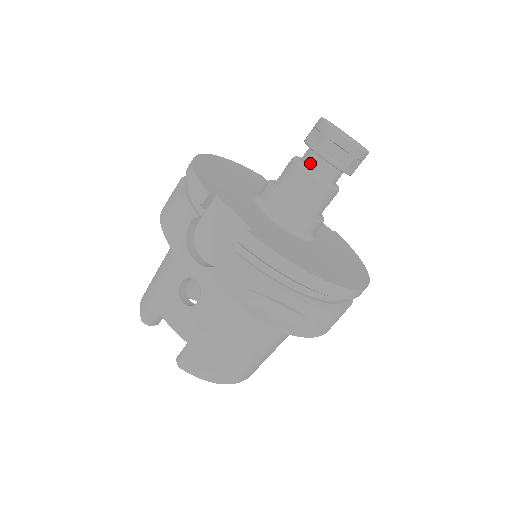
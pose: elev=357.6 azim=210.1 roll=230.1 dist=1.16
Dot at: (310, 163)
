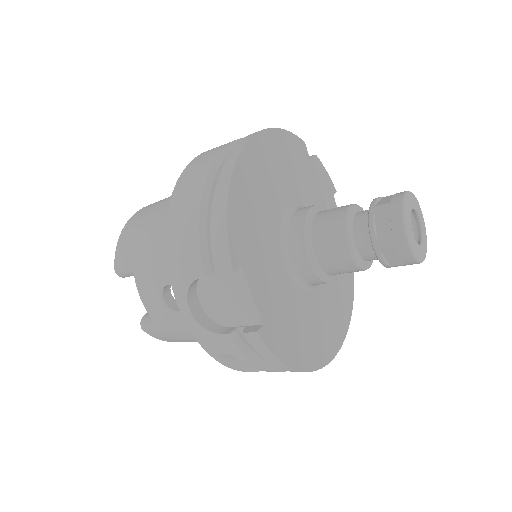
Dot at: (360, 241)
